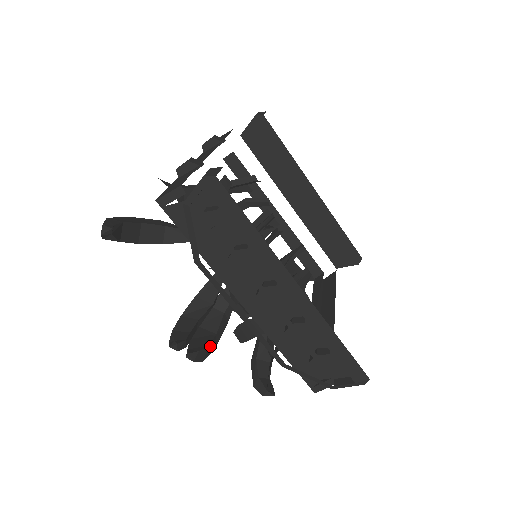
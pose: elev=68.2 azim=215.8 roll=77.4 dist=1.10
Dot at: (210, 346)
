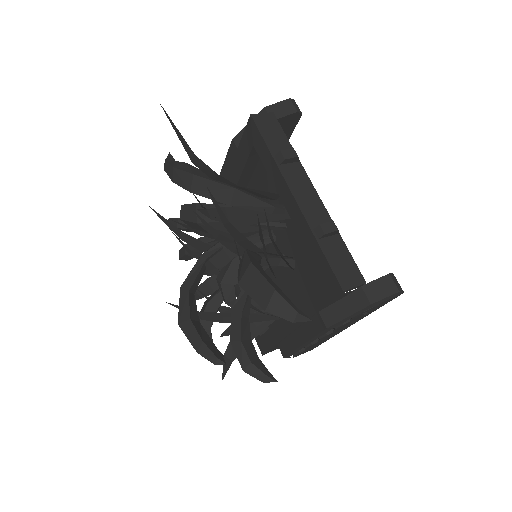
Dot at: occluded
